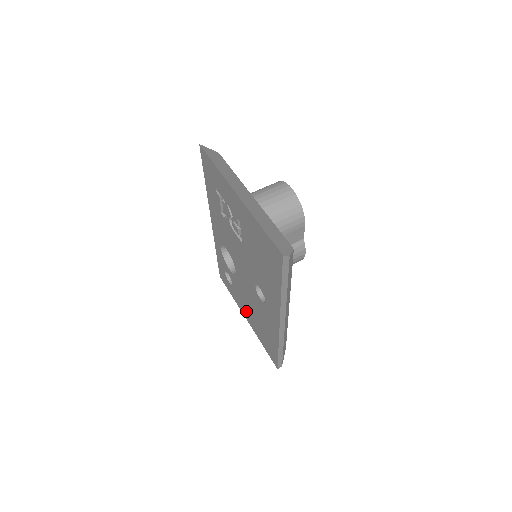
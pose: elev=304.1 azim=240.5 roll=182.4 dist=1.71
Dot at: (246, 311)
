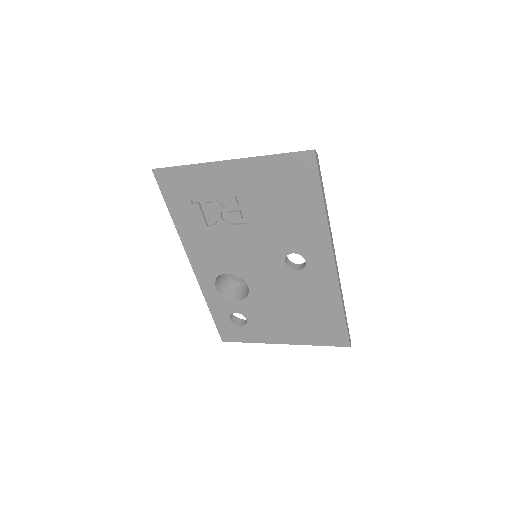
Dot at: (279, 330)
